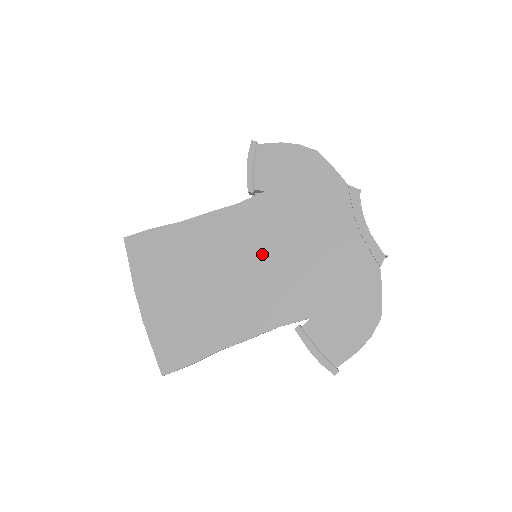
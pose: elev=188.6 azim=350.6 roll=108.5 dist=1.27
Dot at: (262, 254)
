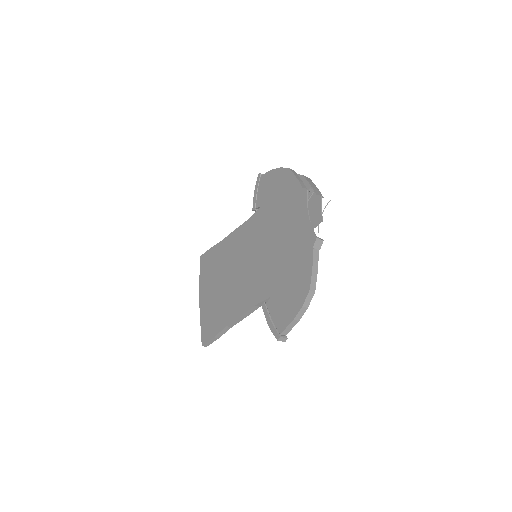
Dot at: (254, 253)
